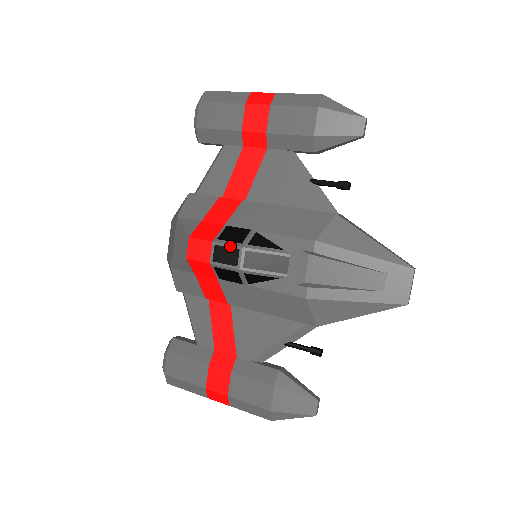
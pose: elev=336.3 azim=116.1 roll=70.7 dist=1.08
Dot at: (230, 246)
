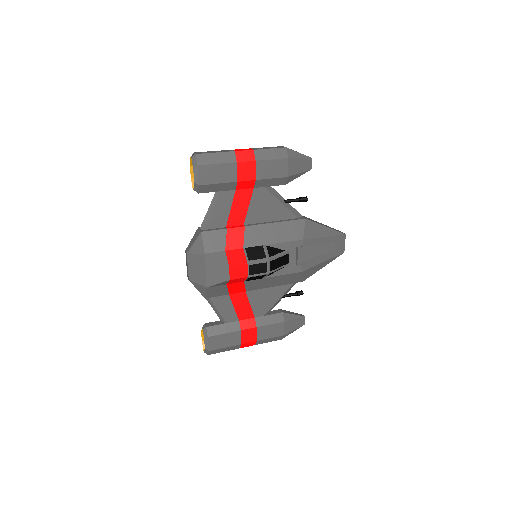
Dot at: (260, 262)
